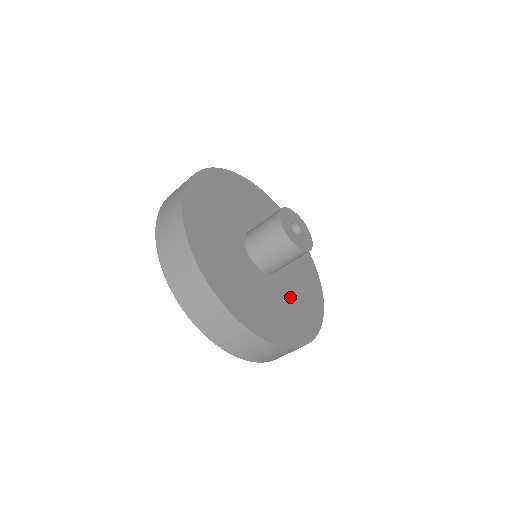
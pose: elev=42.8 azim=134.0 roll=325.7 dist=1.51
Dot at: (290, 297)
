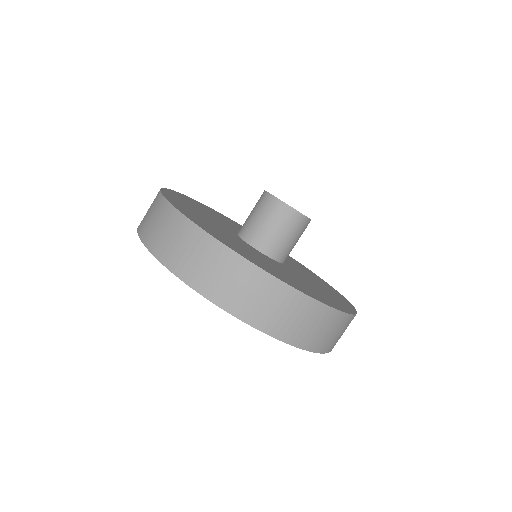
Dot at: (310, 279)
